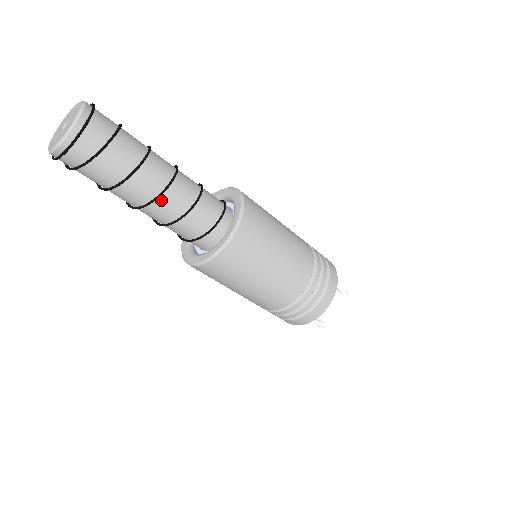
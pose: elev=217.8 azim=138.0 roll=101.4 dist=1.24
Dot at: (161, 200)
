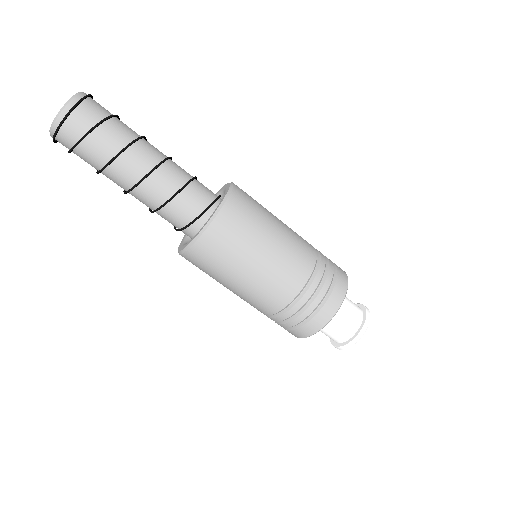
Dot at: (137, 192)
